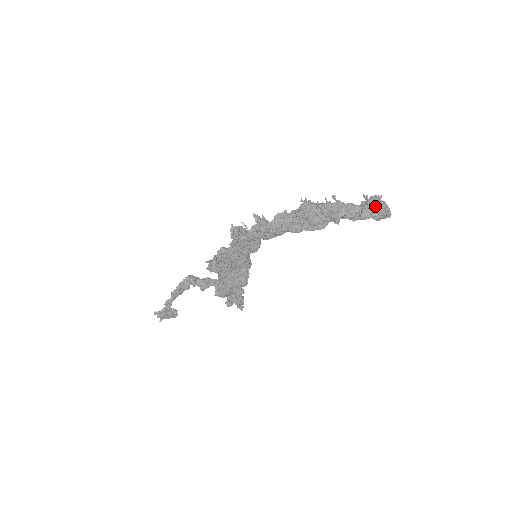
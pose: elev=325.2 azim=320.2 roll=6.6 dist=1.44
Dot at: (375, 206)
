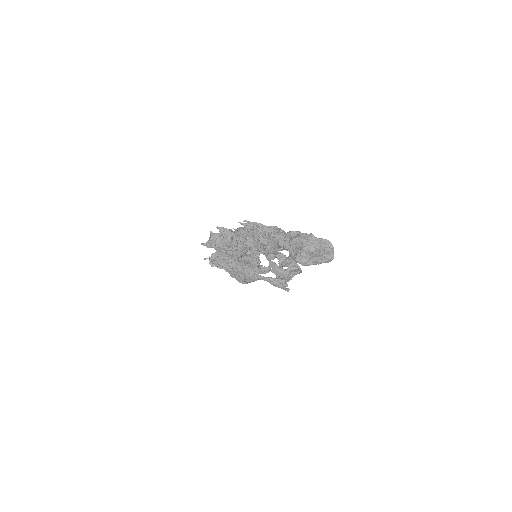
Dot at: (299, 247)
